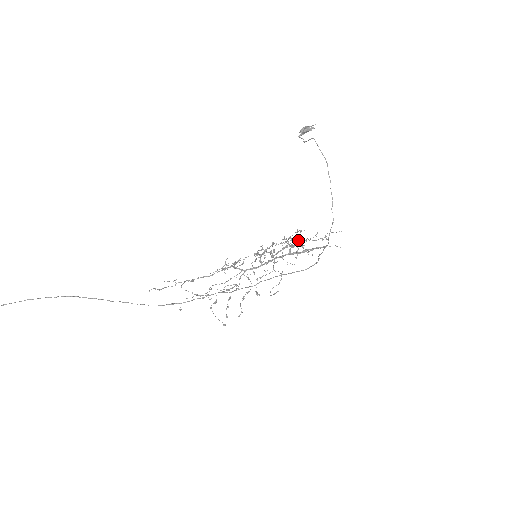
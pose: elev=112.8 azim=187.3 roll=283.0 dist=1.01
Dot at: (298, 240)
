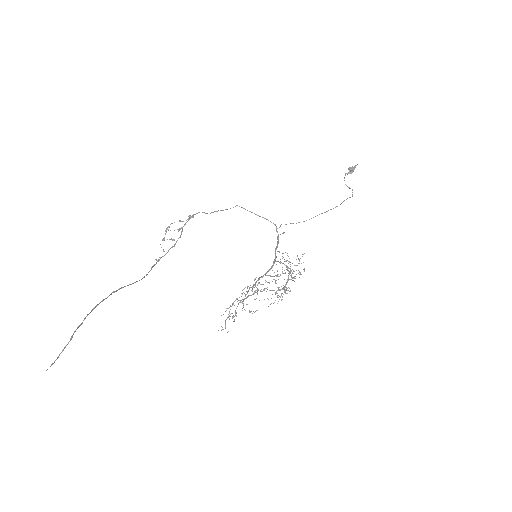
Dot at: occluded
